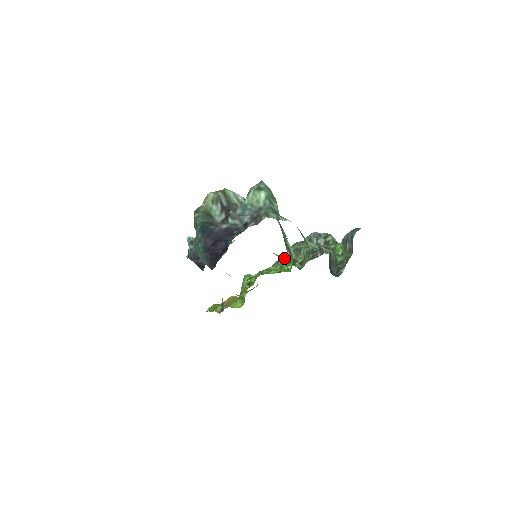
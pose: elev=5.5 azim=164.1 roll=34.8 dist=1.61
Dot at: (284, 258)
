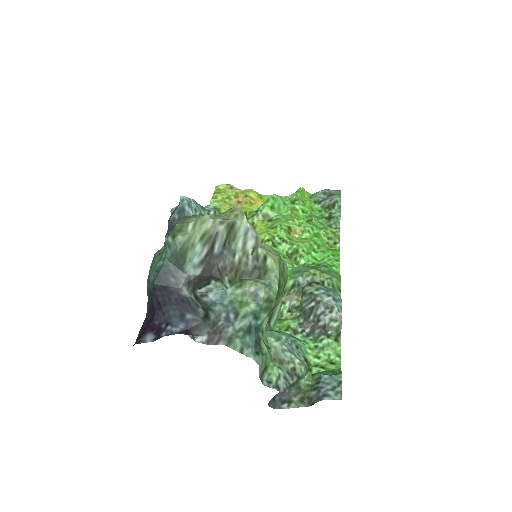
Dot at: occluded
